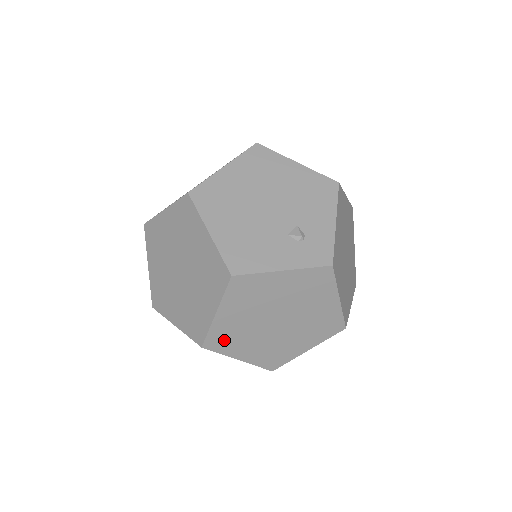
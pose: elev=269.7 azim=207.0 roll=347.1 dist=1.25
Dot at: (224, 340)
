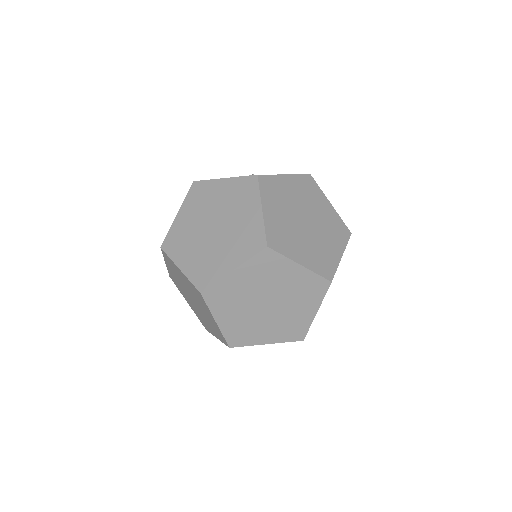
Dot at: (176, 243)
